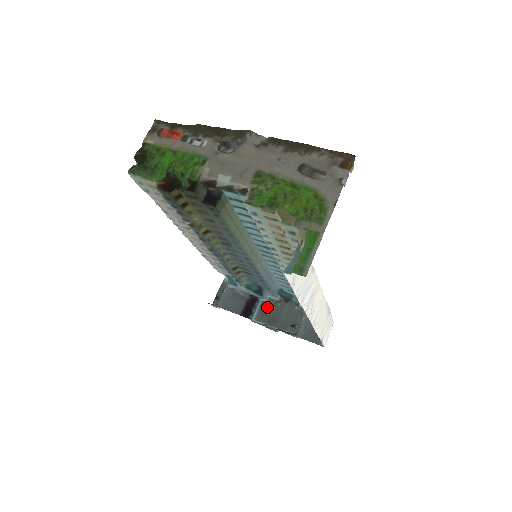
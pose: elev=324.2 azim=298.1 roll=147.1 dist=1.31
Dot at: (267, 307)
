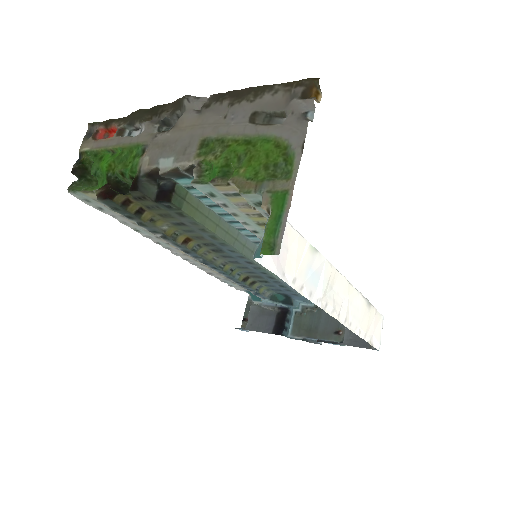
Dot at: (302, 317)
